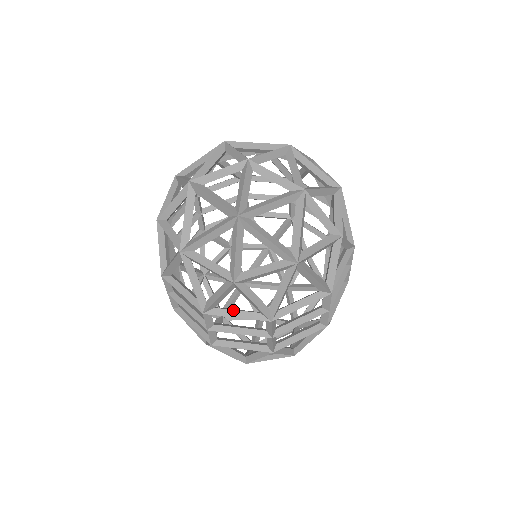
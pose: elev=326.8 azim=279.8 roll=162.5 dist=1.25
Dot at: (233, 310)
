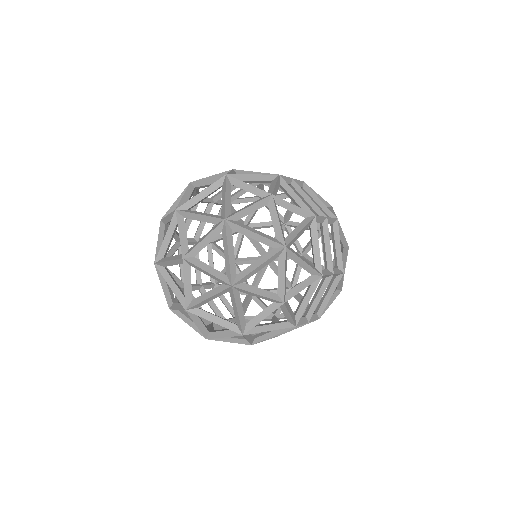
Dot at: occluded
